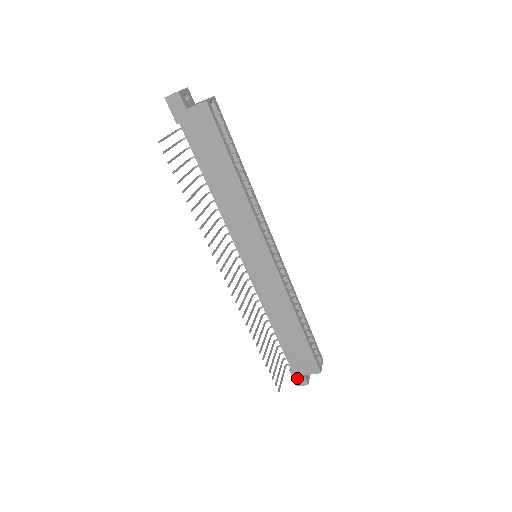
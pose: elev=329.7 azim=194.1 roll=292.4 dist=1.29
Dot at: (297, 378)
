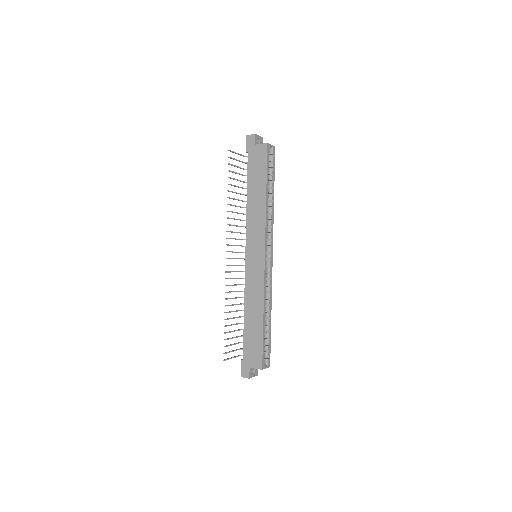
Dot at: (244, 369)
